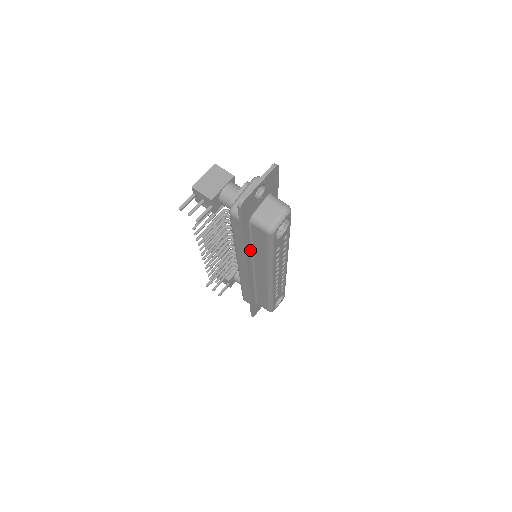
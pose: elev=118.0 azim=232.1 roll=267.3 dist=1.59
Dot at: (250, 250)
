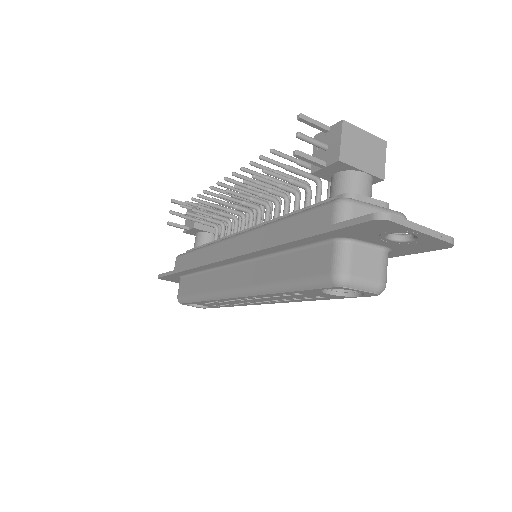
Dot at: (275, 251)
